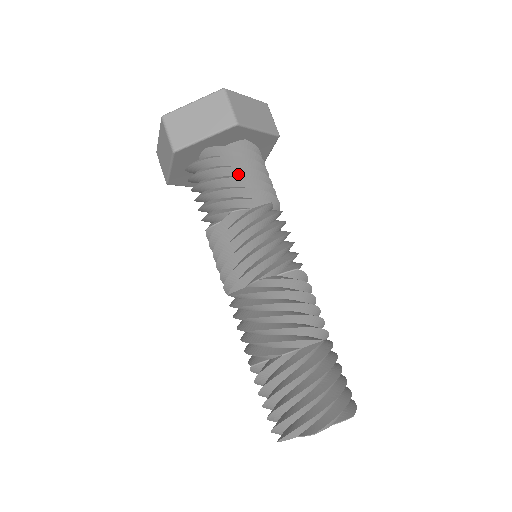
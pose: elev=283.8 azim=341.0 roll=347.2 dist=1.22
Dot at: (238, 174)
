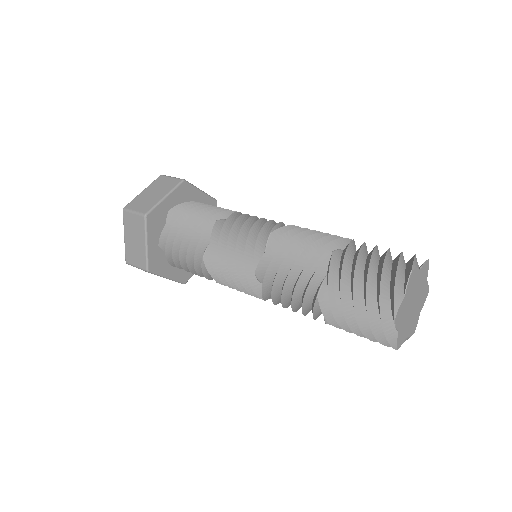
Dot at: occluded
